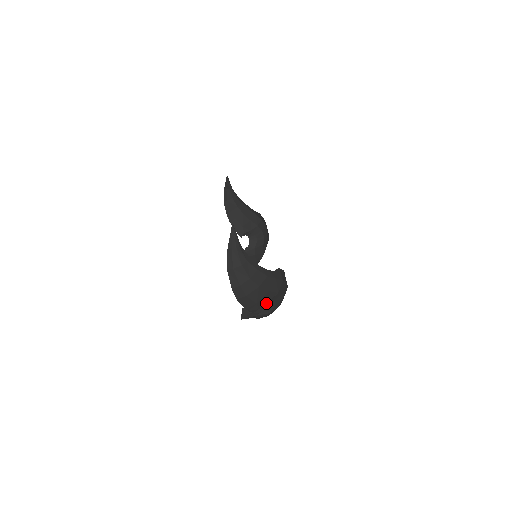
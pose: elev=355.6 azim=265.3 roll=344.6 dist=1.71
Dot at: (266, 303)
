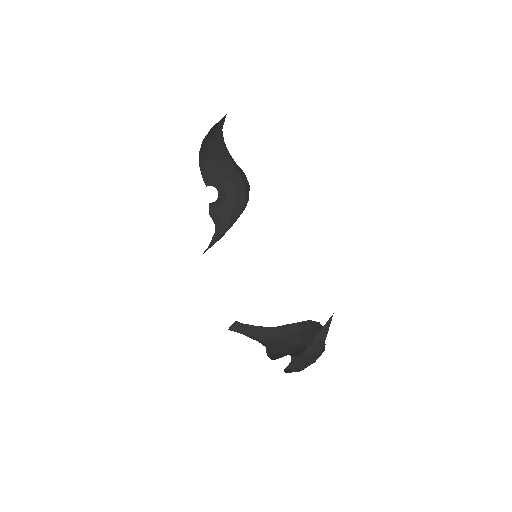
Dot at: occluded
